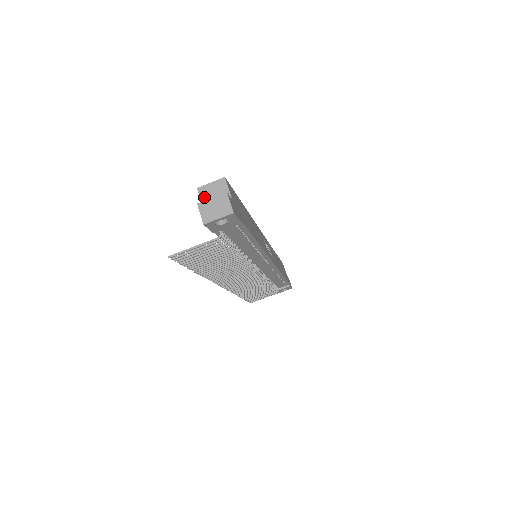
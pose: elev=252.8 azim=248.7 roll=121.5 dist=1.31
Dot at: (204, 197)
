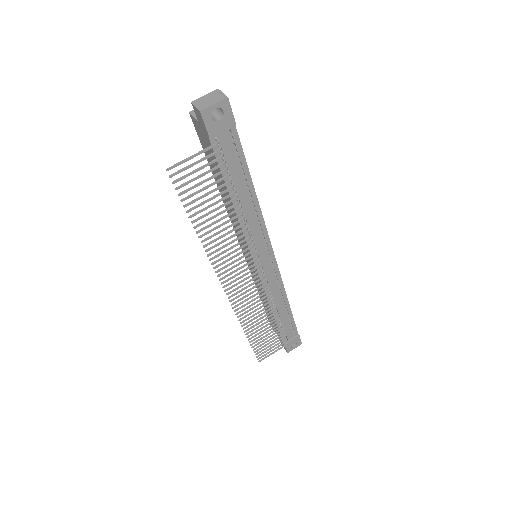
Dot at: occluded
